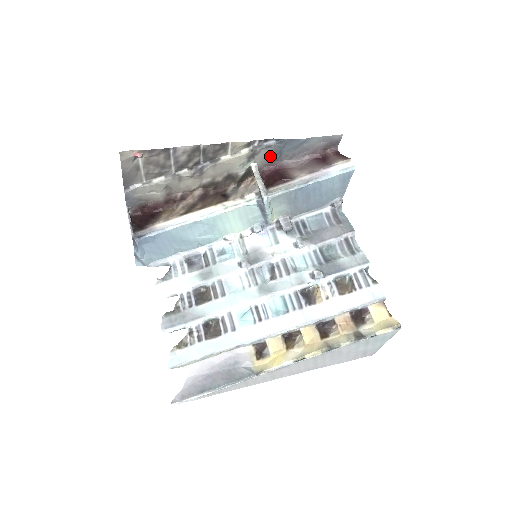
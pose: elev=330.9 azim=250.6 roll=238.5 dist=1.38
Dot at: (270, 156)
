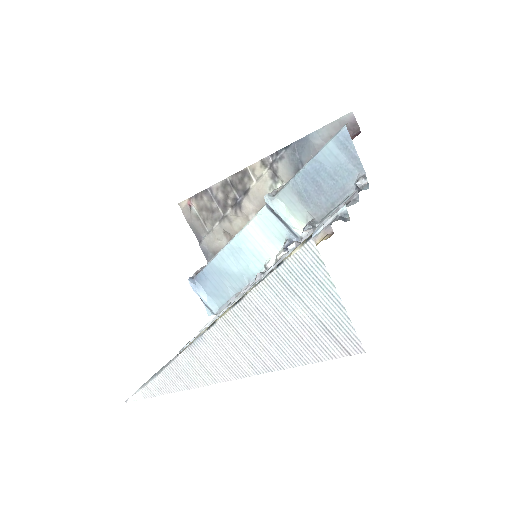
Dot at: (293, 170)
